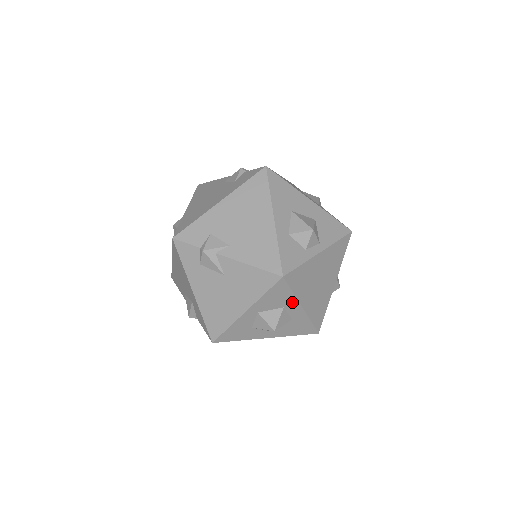
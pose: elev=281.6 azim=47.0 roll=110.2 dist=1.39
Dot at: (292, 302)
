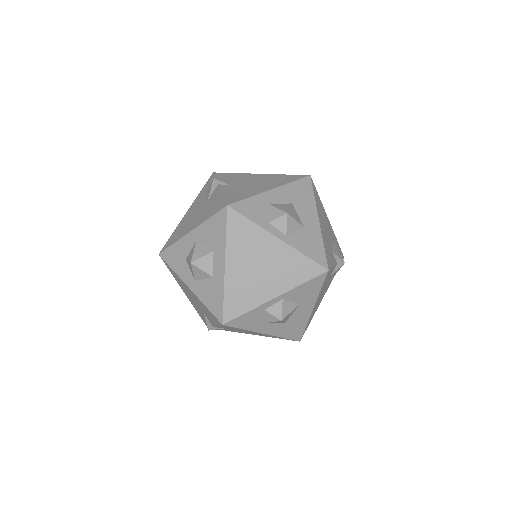
Dot at: (221, 249)
